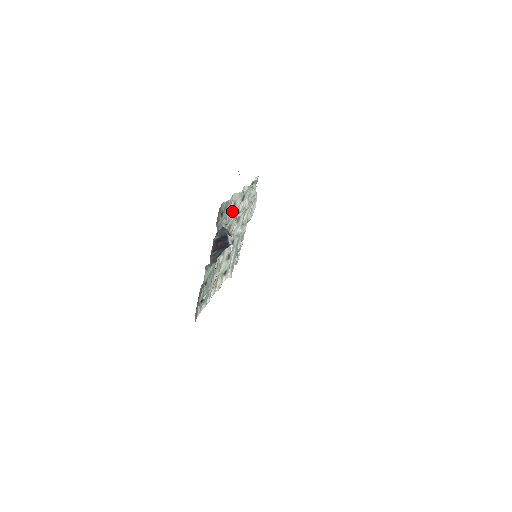
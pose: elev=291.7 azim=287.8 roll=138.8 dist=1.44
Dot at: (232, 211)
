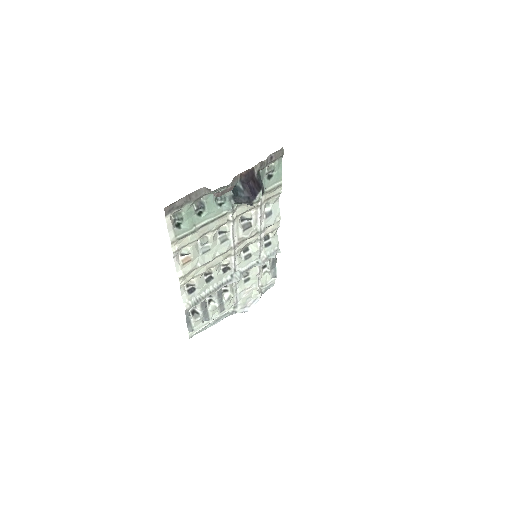
Dot at: (264, 216)
